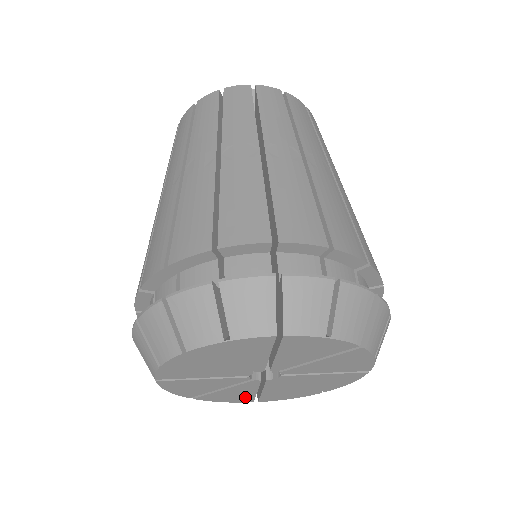
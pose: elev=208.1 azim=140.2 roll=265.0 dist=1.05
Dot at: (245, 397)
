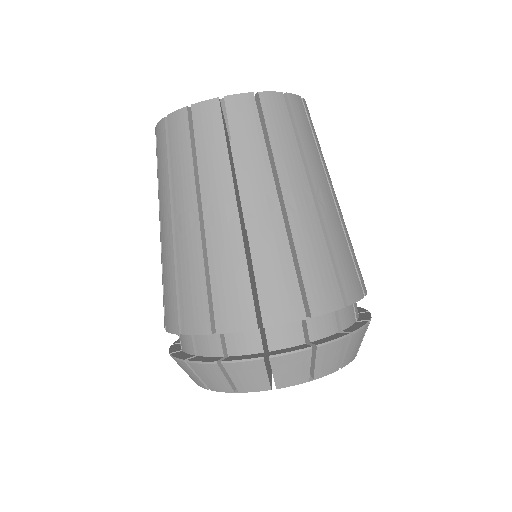
Dot at: occluded
